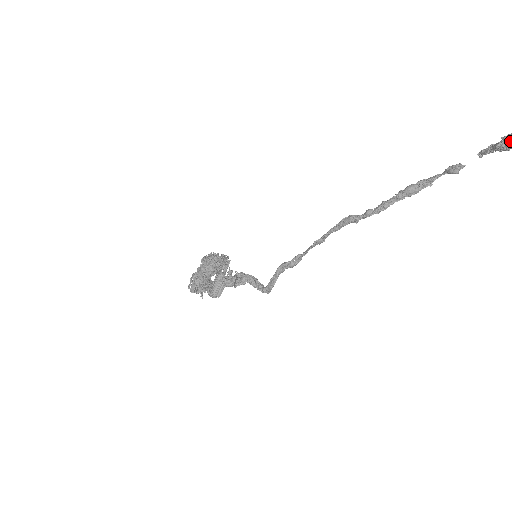
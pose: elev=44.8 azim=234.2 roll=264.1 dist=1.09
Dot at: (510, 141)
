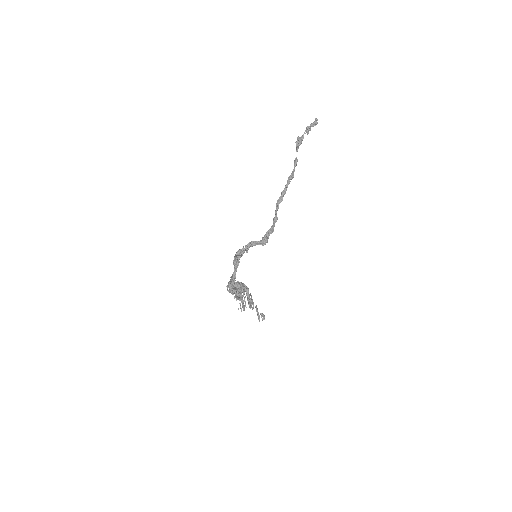
Dot at: (297, 139)
